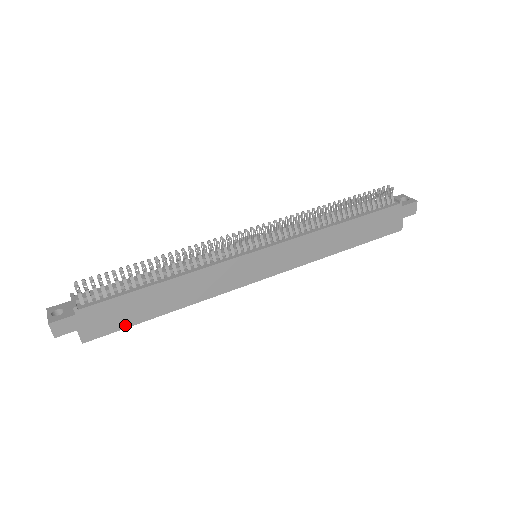
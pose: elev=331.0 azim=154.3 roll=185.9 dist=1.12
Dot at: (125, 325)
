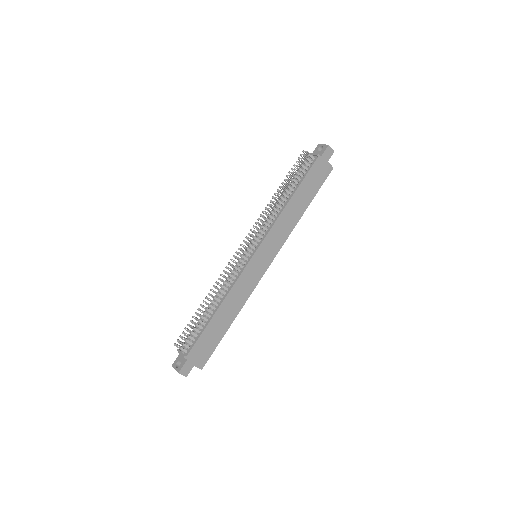
Dot at: (215, 345)
